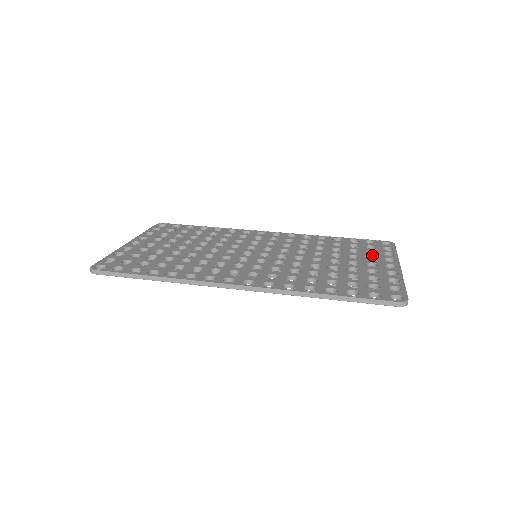
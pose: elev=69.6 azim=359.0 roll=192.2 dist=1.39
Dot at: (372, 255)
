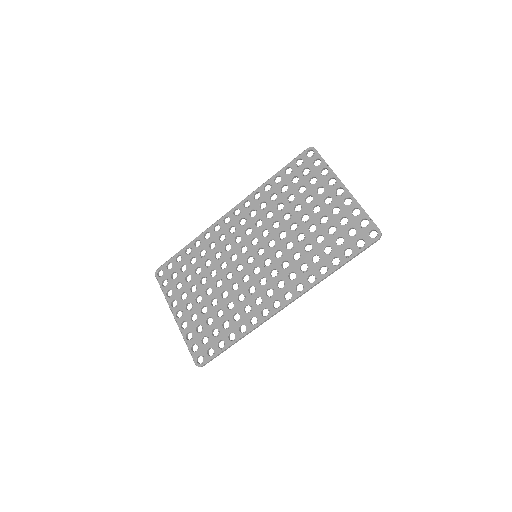
Dot at: (317, 185)
